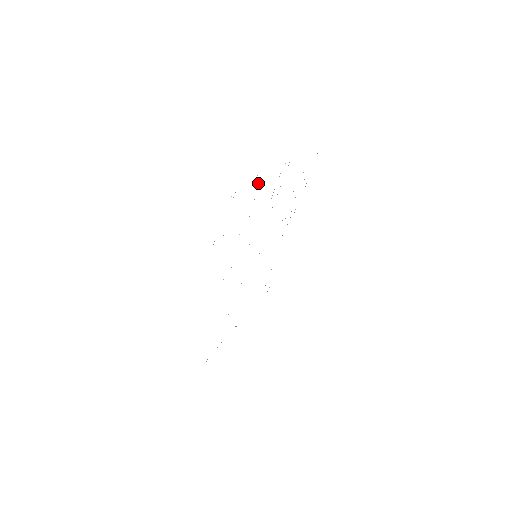
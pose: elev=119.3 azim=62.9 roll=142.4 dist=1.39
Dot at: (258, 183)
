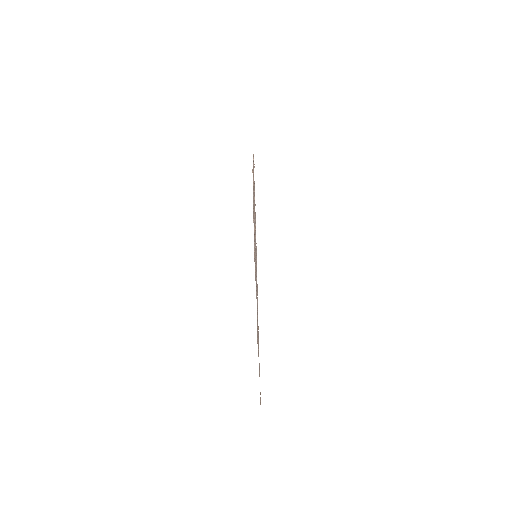
Dot at: occluded
